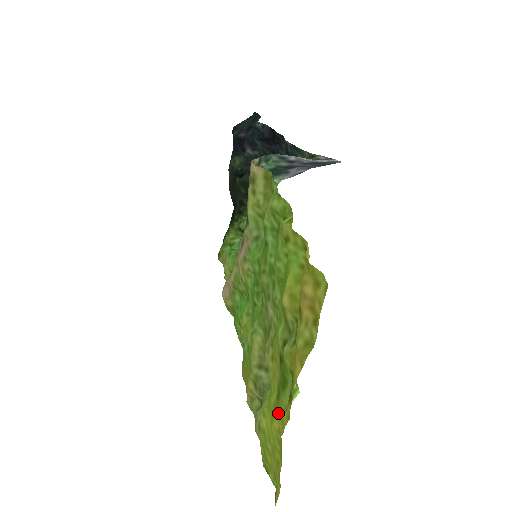
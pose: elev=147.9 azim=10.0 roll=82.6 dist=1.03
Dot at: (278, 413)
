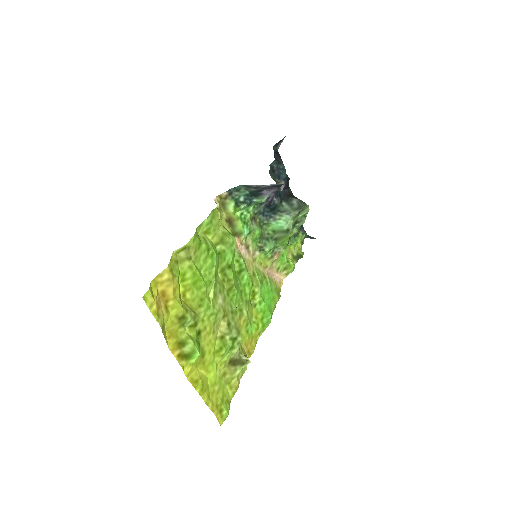
Dot at: (197, 366)
